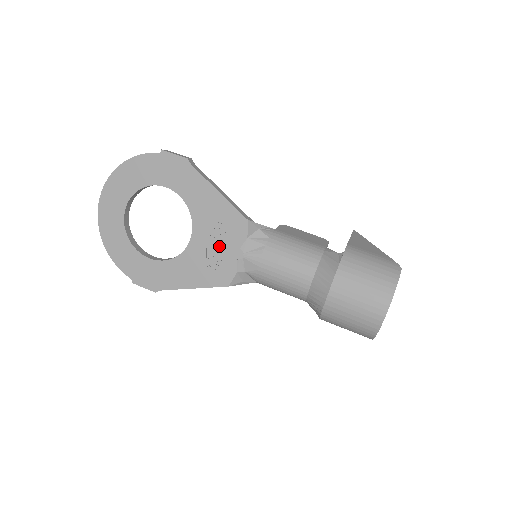
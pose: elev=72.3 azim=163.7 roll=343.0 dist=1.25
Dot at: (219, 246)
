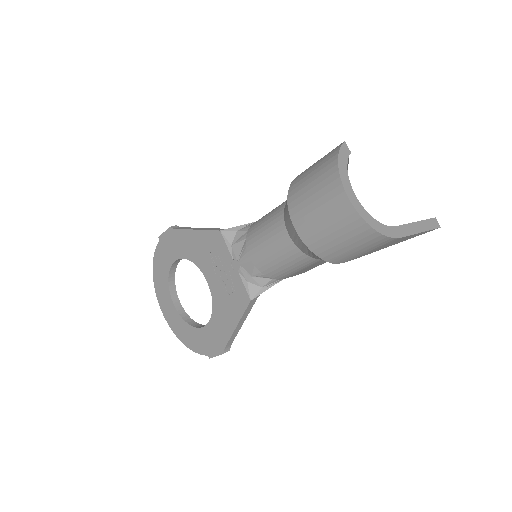
Dot at: (223, 272)
